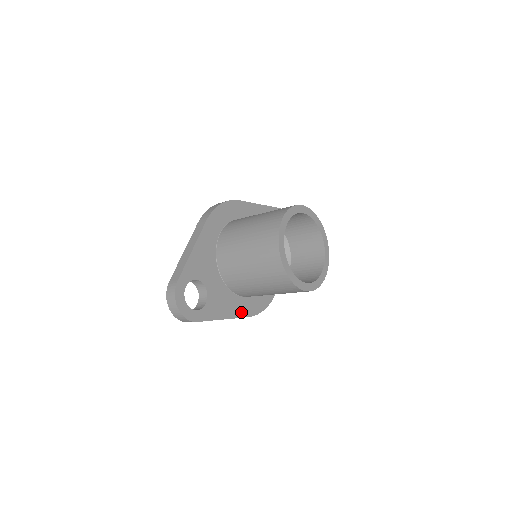
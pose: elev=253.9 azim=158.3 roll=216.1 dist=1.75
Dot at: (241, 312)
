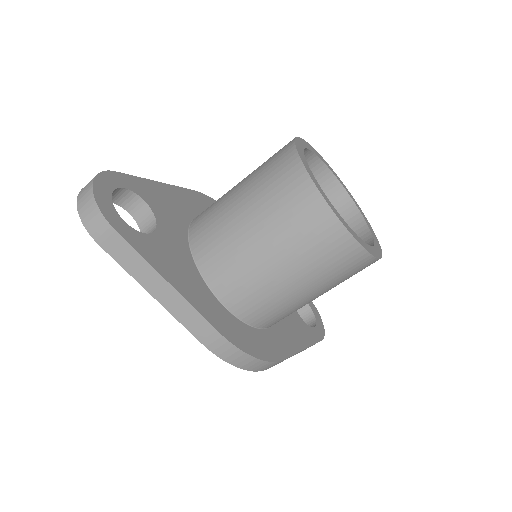
Dot at: (206, 311)
